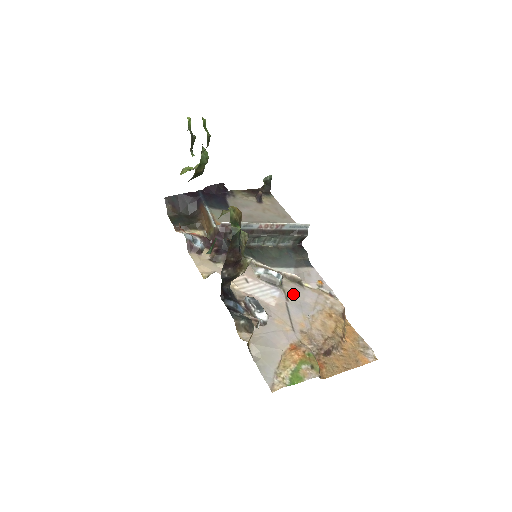
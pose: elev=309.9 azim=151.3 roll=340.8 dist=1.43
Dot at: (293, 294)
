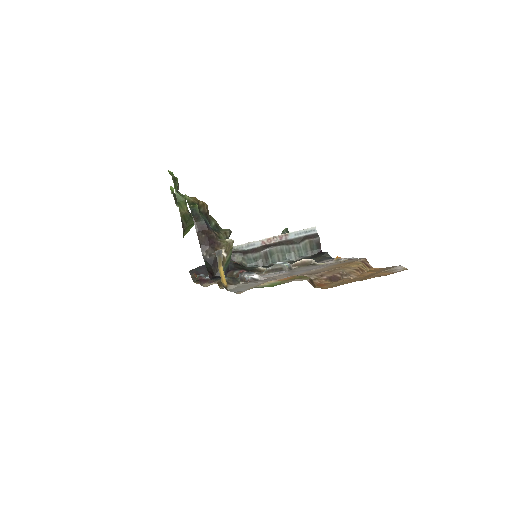
Dot at: (302, 269)
